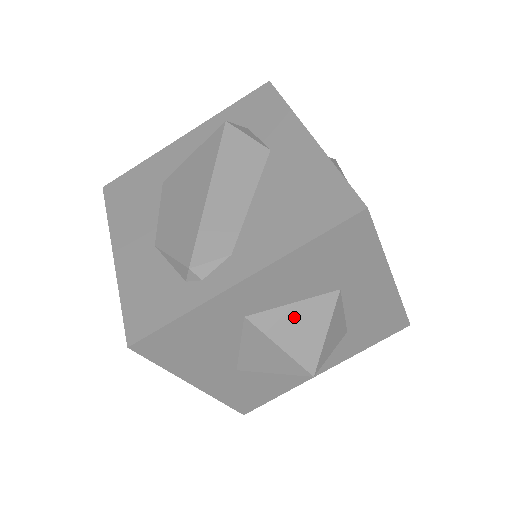
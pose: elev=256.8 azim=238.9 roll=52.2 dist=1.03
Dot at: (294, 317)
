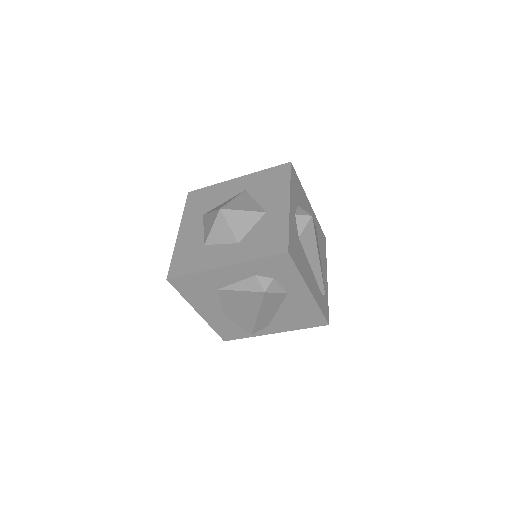
Dot at: occluded
